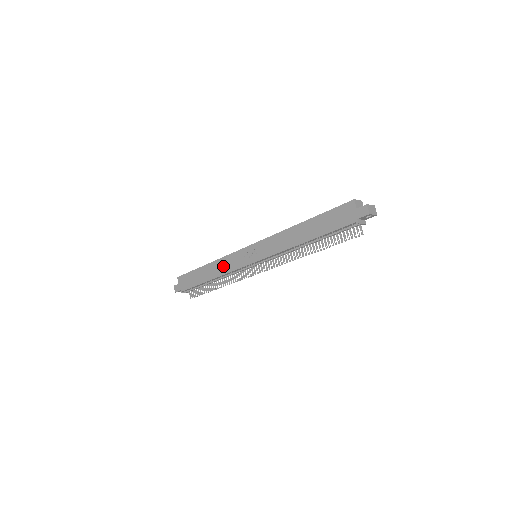
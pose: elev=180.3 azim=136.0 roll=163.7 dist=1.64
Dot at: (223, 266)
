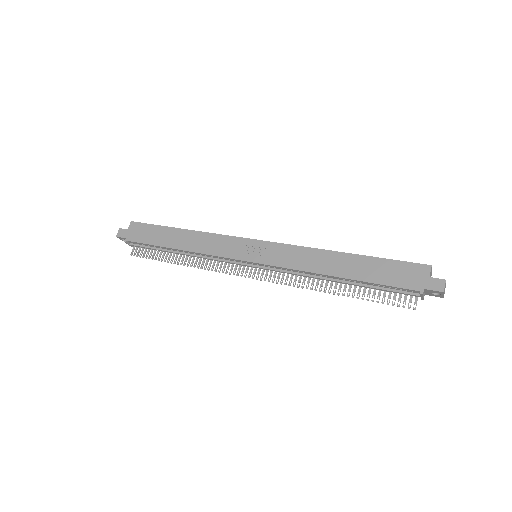
Dot at: (206, 243)
